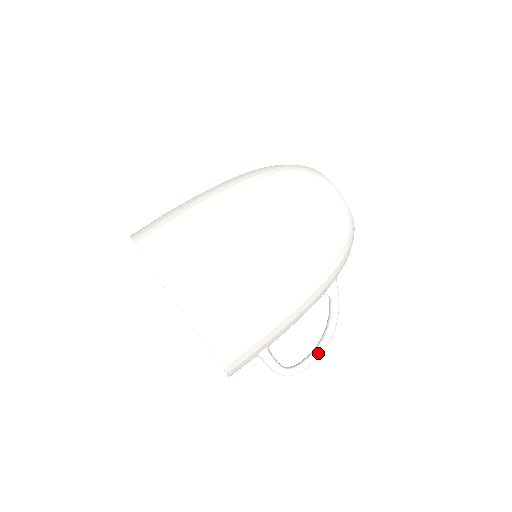
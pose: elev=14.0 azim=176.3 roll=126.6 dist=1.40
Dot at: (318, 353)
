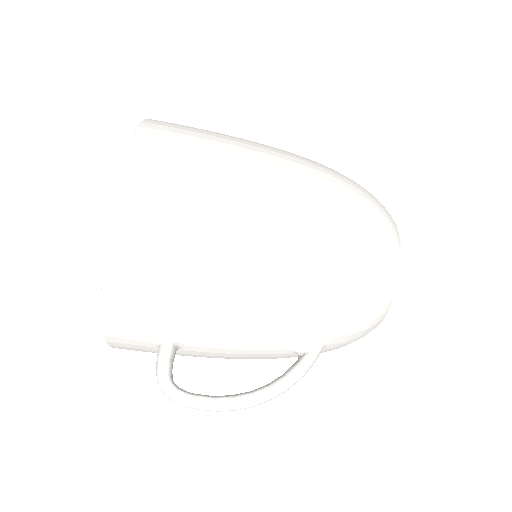
Dot at: (228, 401)
